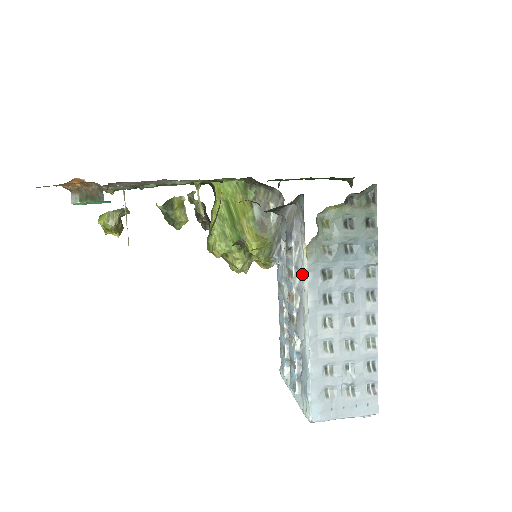
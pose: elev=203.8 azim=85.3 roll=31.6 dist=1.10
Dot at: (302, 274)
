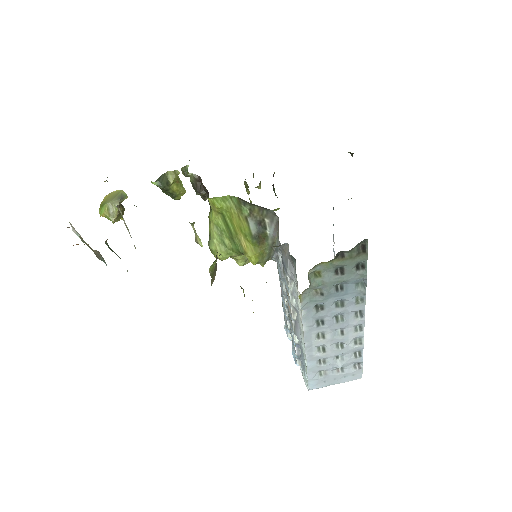
Dot at: (297, 304)
